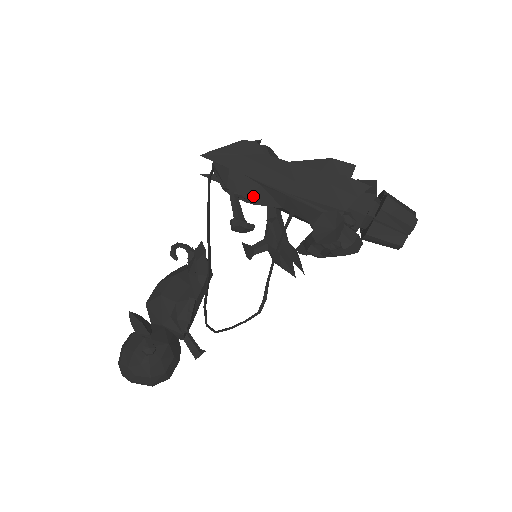
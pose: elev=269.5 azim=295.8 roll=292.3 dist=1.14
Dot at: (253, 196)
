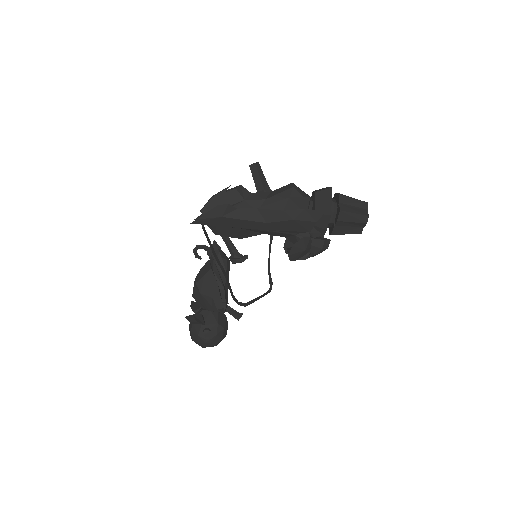
Dot at: (239, 235)
